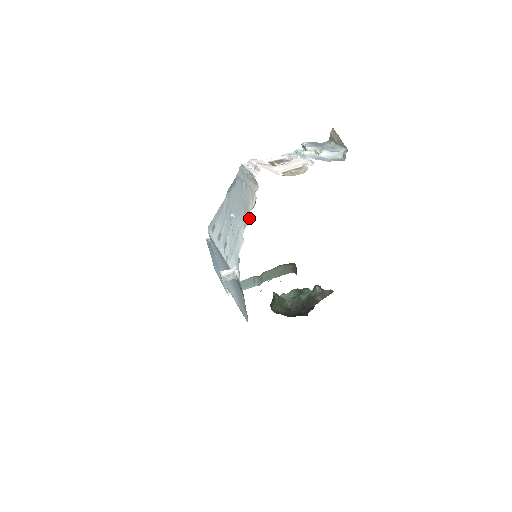
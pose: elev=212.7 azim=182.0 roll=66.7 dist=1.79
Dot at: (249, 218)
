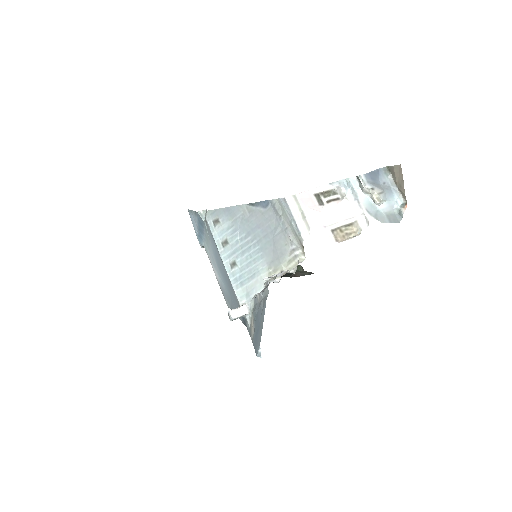
Dot at: occluded
